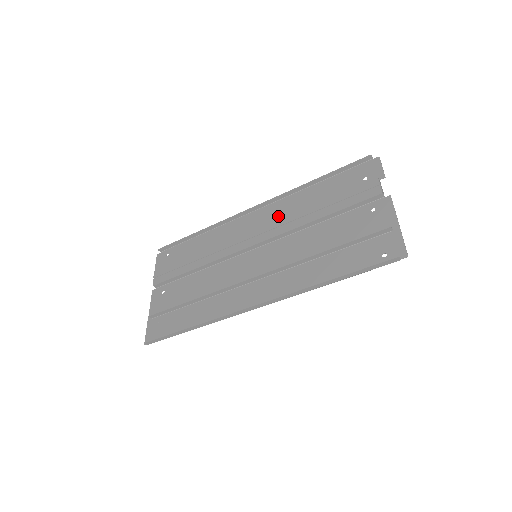
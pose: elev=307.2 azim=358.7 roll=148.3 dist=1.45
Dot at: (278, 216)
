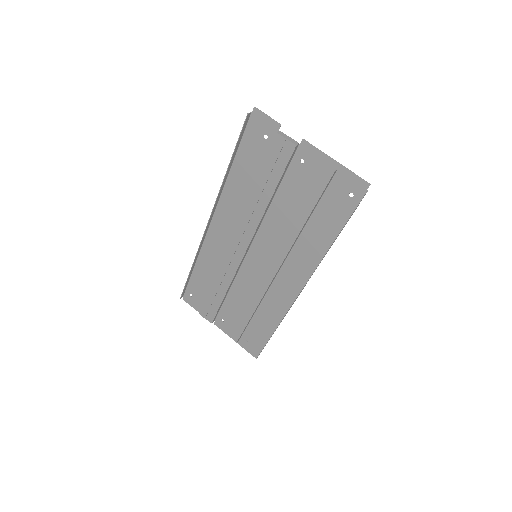
Dot at: (234, 215)
